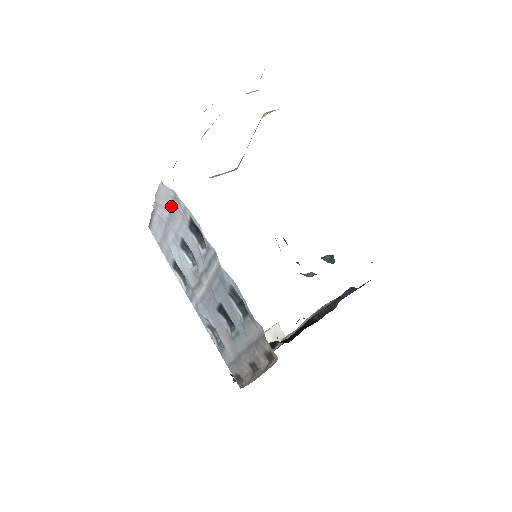
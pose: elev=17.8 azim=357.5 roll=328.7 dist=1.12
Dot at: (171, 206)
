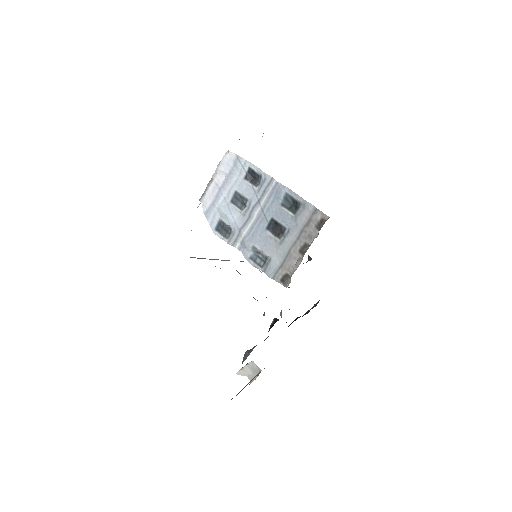
Dot at: (230, 169)
